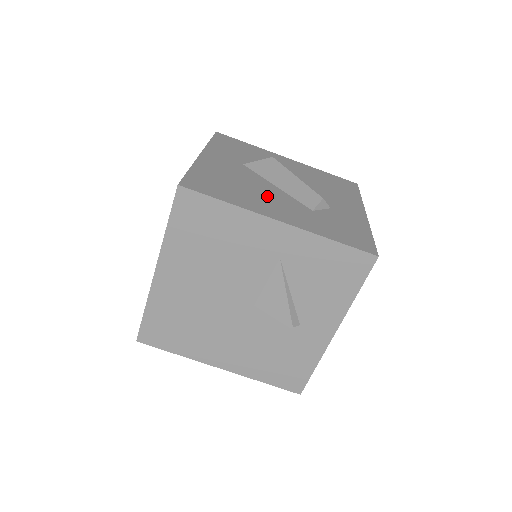
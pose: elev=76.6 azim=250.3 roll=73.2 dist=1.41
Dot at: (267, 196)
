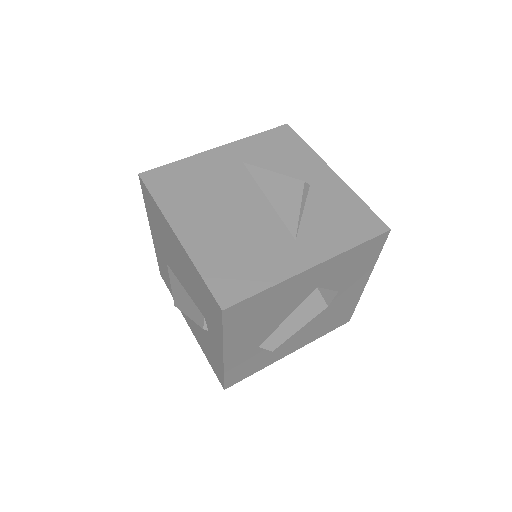
Dot at: occluded
